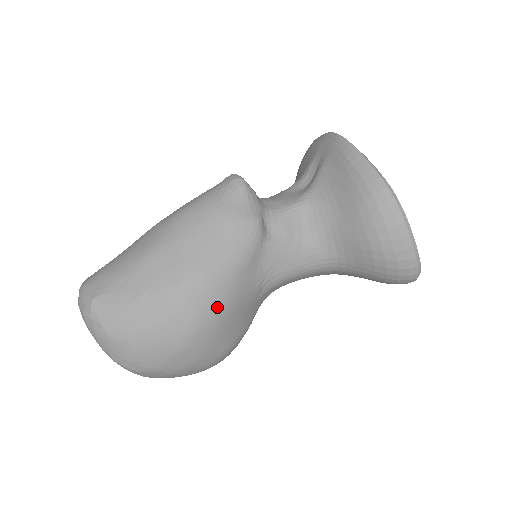
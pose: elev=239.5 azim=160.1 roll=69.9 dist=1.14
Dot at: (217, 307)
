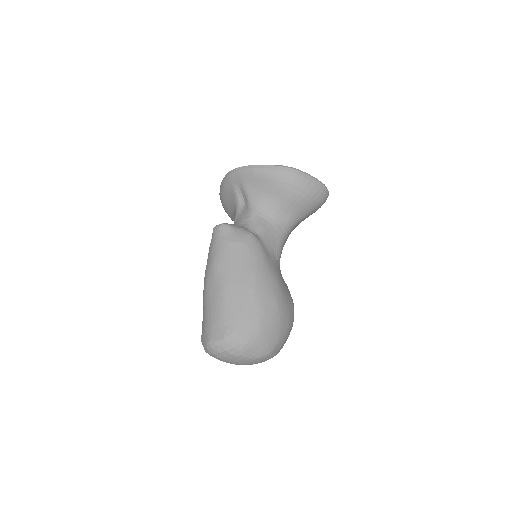
Dot at: (275, 284)
